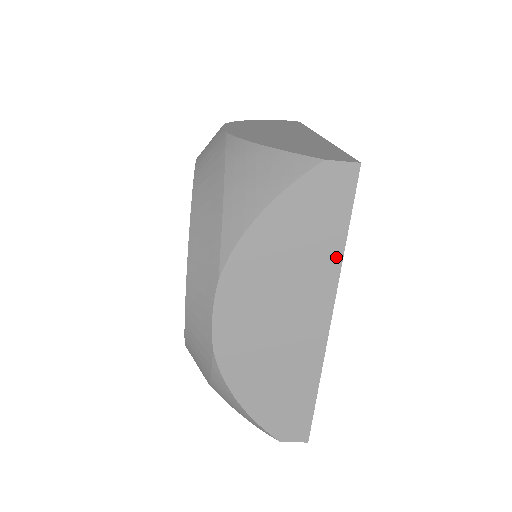
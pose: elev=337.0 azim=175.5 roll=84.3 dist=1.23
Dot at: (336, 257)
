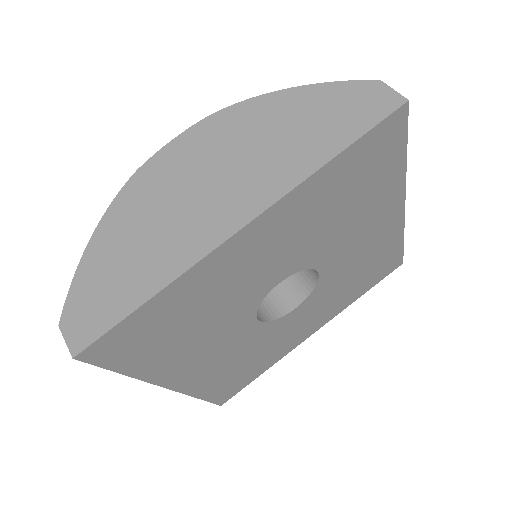
Dot at: (311, 166)
